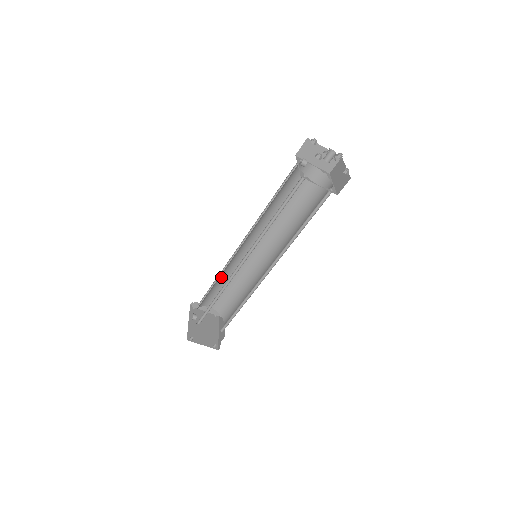
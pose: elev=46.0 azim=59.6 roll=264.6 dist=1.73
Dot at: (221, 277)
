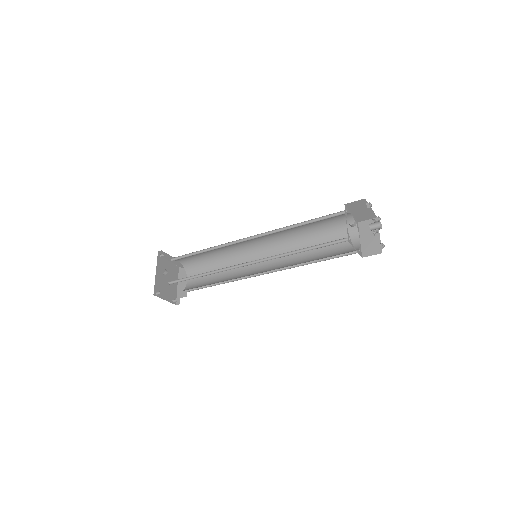
Dot at: occluded
